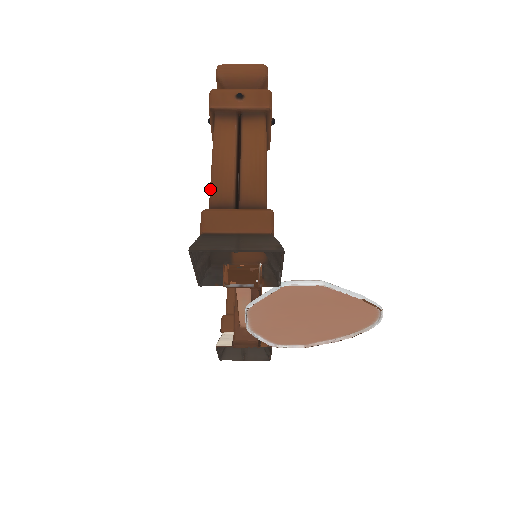
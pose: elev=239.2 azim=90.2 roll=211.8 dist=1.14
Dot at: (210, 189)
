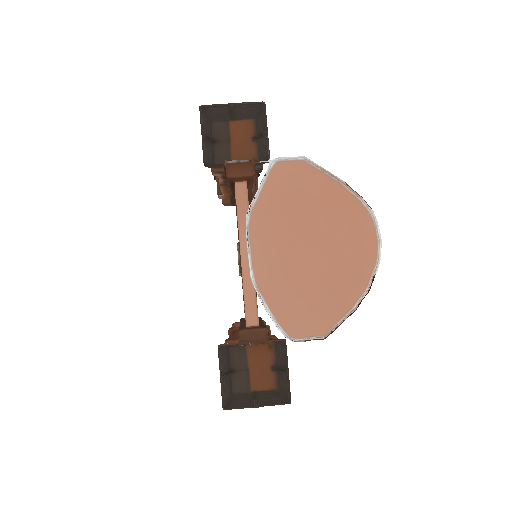
Dot at: occluded
